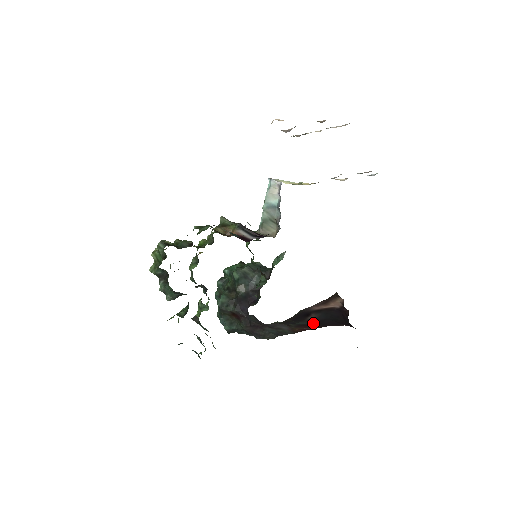
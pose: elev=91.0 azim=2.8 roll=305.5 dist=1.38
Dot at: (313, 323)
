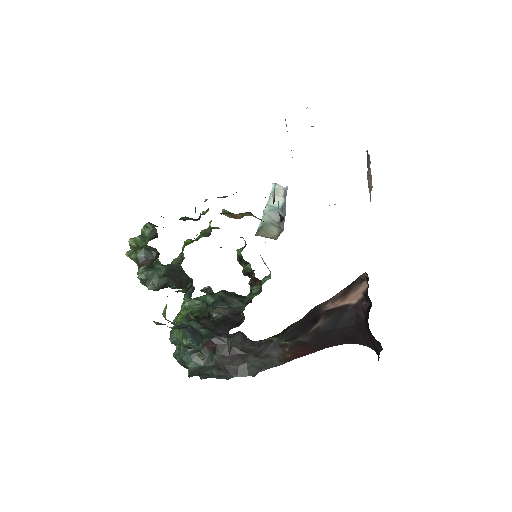
Dot at: (313, 340)
